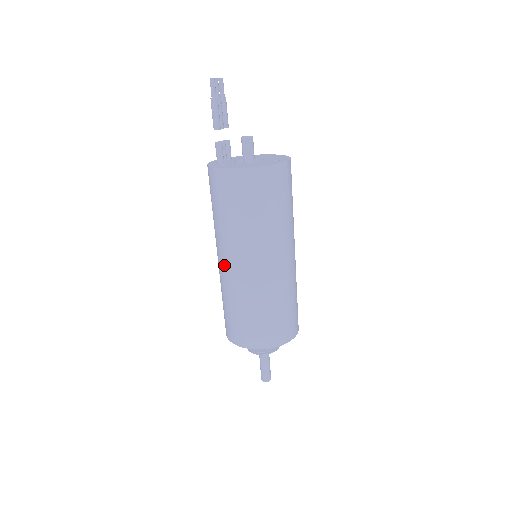
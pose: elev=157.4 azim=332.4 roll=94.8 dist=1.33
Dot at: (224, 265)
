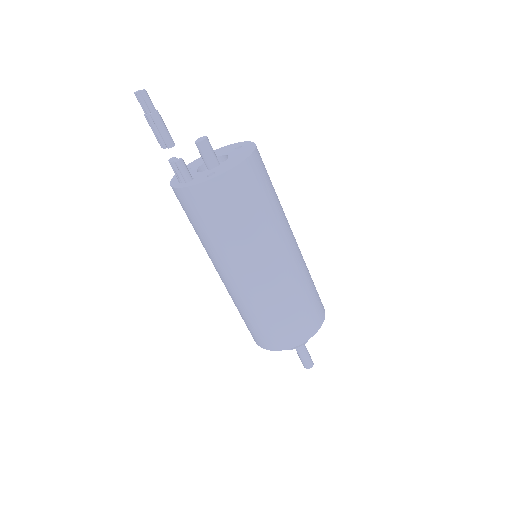
Dot at: (262, 274)
